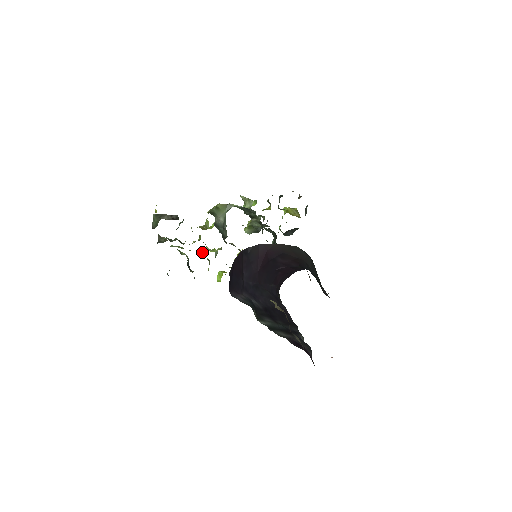
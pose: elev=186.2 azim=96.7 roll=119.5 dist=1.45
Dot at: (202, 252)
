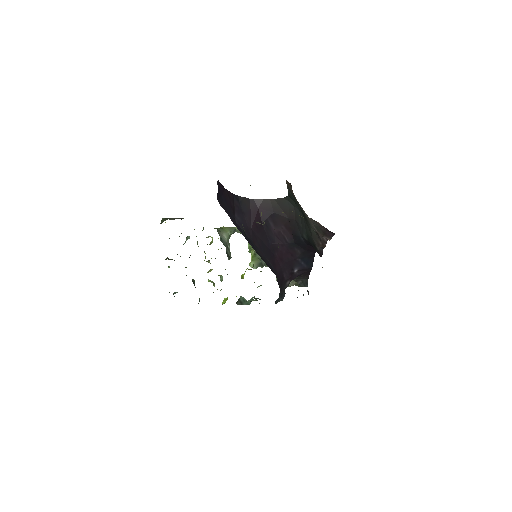
Dot at: occluded
